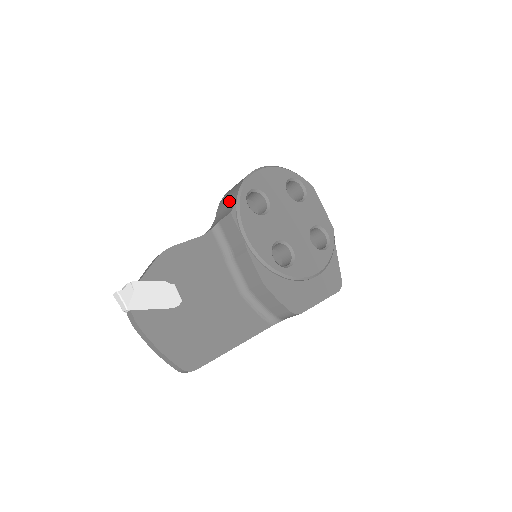
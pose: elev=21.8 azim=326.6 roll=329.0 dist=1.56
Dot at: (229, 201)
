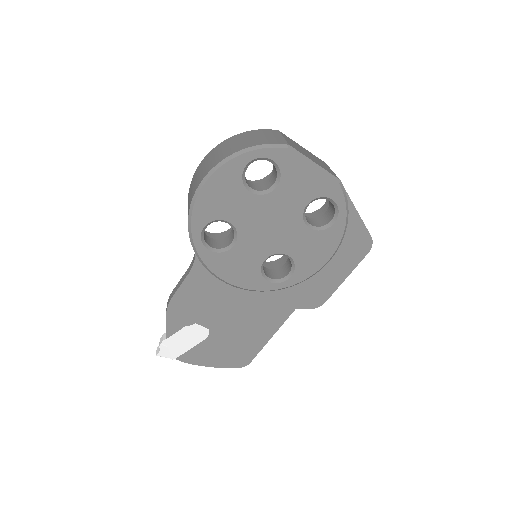
Dot at: occluded
